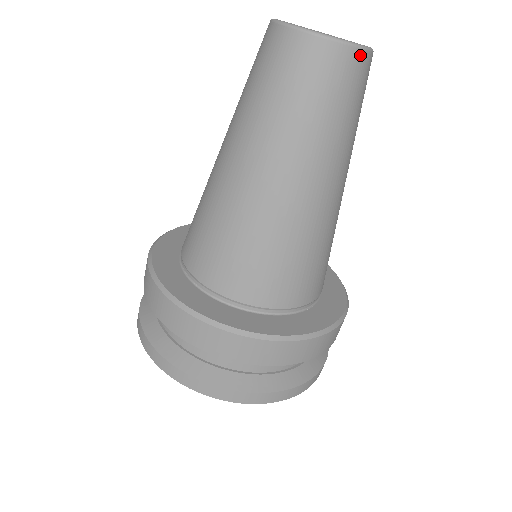
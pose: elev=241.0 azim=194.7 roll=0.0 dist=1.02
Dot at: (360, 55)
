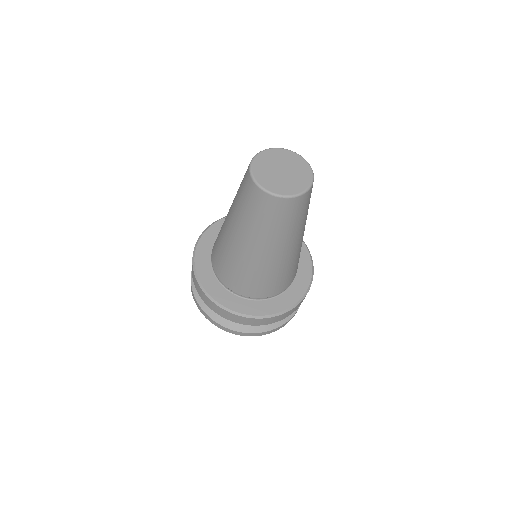
Dot at: (309, 191)
